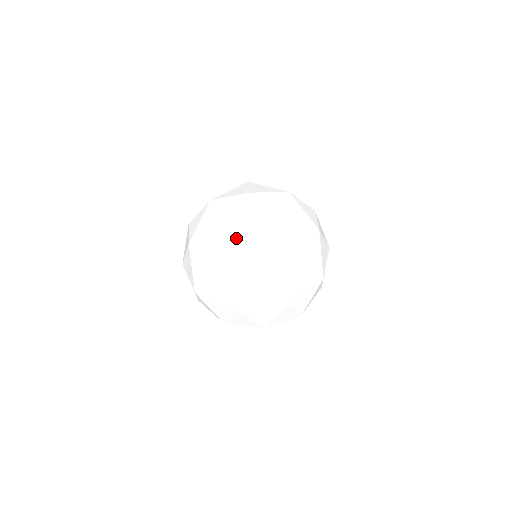
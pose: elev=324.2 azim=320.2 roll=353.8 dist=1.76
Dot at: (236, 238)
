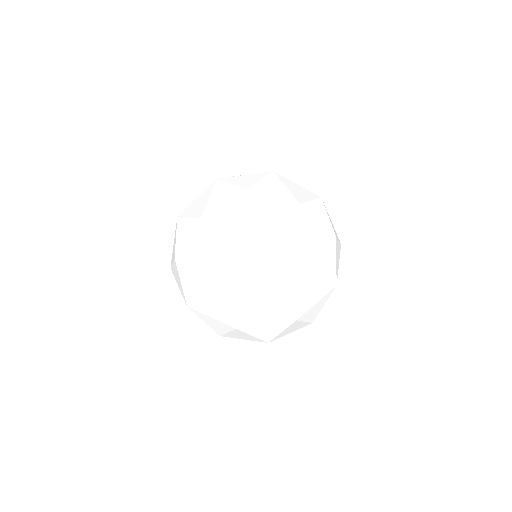
Dot at: (273, 245)
